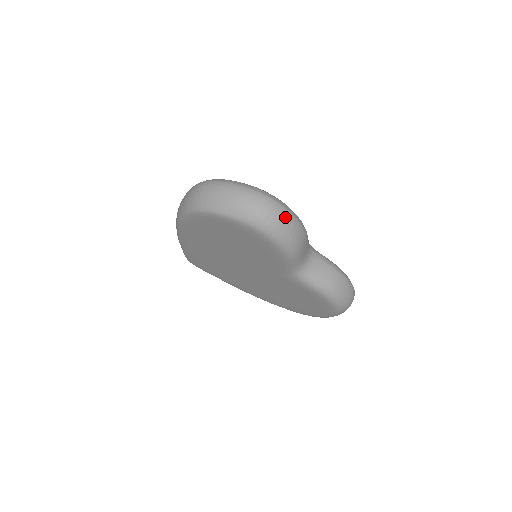
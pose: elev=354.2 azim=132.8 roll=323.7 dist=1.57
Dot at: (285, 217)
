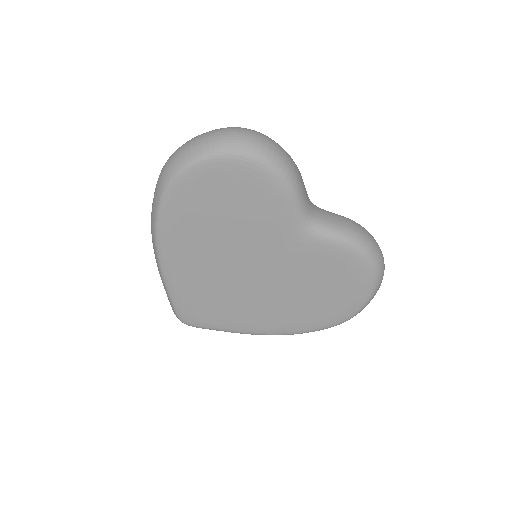
Dot at: (268, 140)
